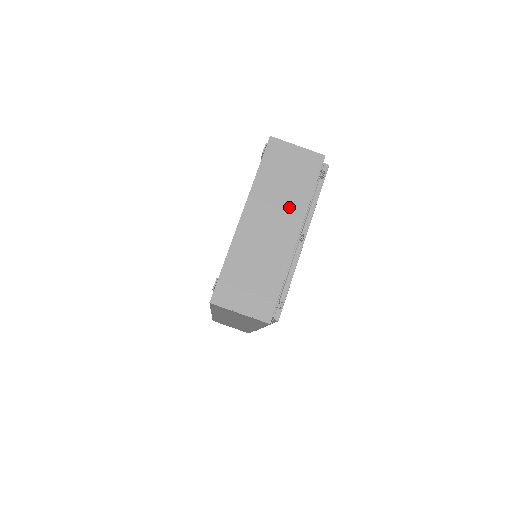
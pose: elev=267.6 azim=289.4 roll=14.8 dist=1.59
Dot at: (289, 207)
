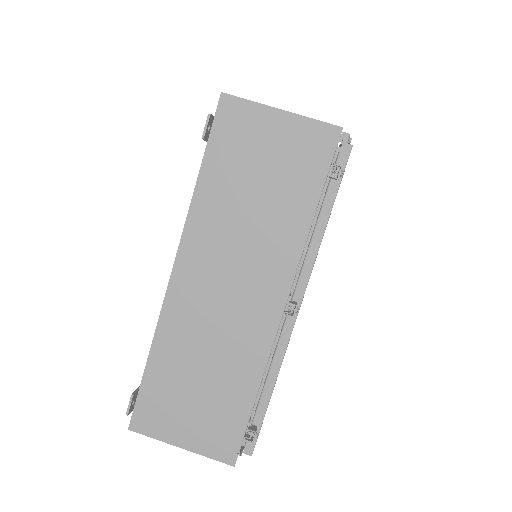
Dot at: (264, 249)
